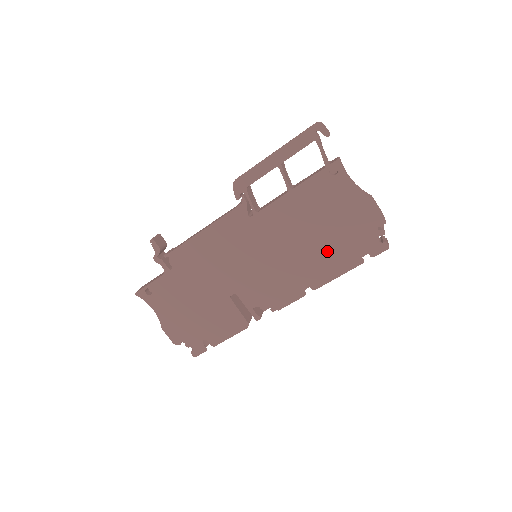
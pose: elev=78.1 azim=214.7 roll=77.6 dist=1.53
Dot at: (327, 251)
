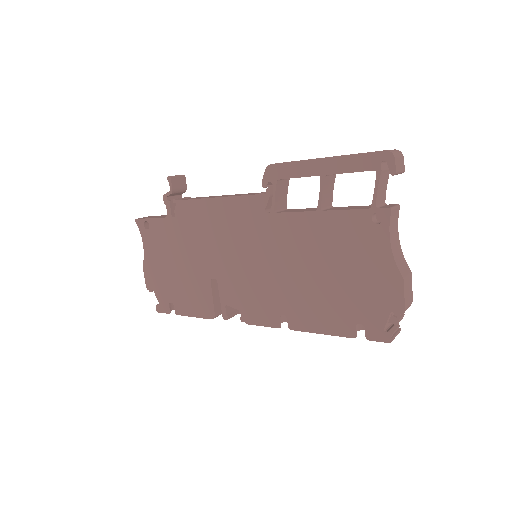
Dot at: (324, 300)
